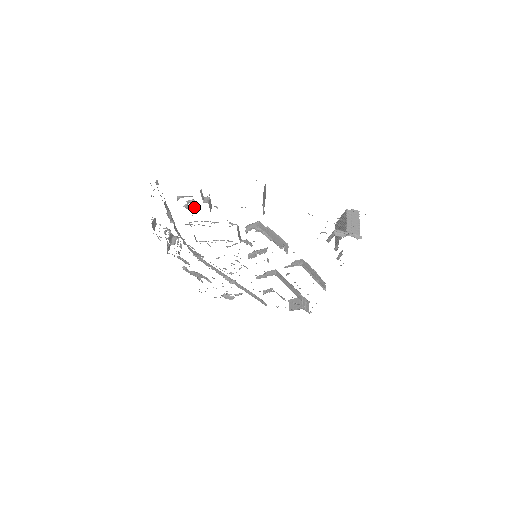
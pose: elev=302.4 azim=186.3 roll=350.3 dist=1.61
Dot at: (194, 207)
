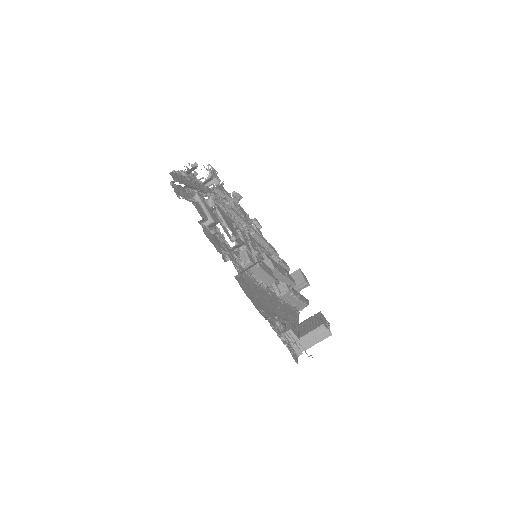
Dot at: (212, 204)
